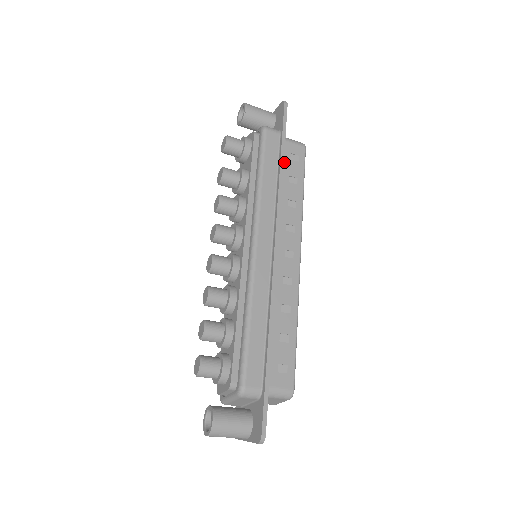
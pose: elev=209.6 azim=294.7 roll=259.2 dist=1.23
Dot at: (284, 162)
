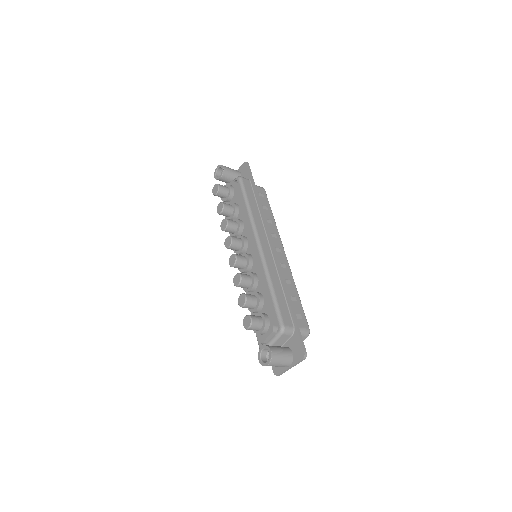
Dot at: occluded
